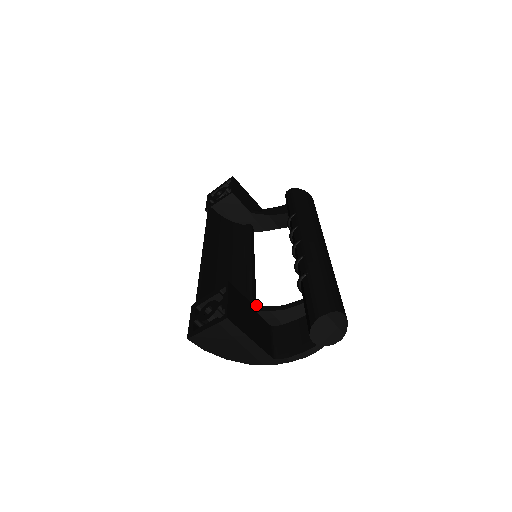
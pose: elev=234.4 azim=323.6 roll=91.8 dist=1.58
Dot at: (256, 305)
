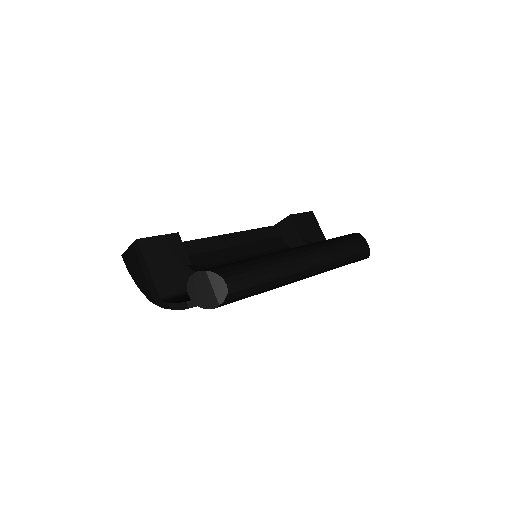
Dot at: occluded
